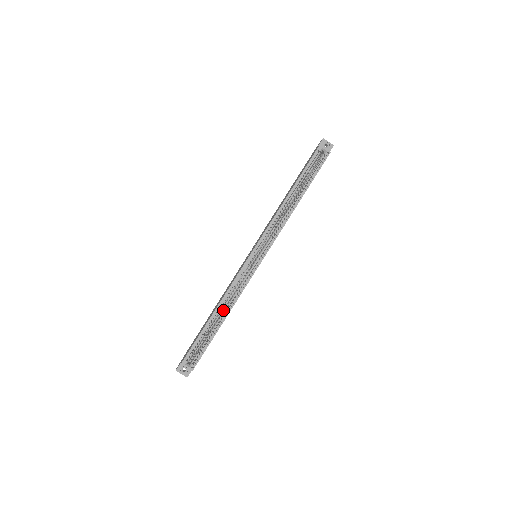
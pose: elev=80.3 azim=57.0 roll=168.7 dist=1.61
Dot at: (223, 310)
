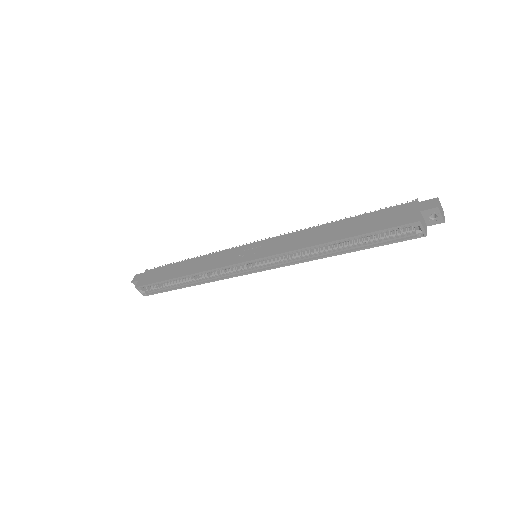
Dot at: (193, 277)
